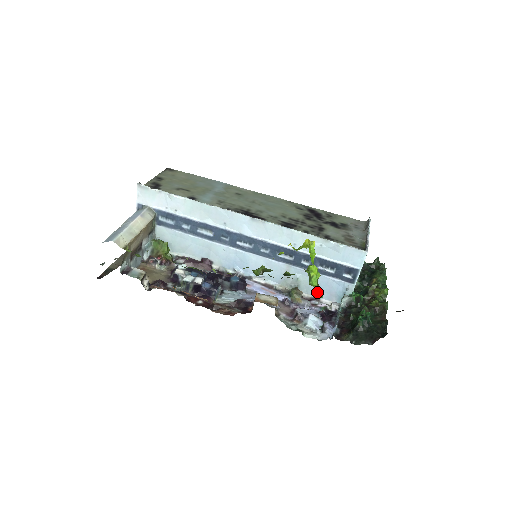
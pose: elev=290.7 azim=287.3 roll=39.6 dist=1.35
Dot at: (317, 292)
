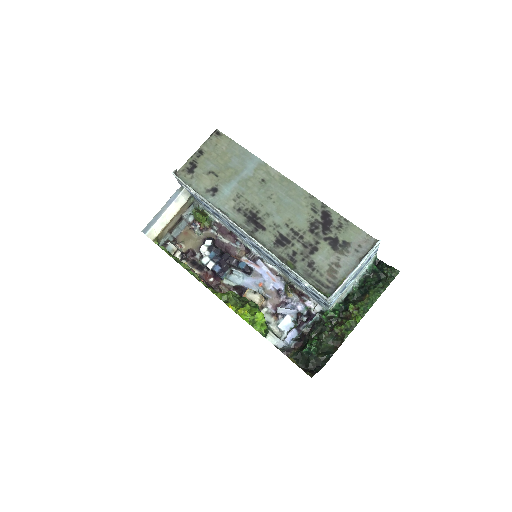
Dot at: (307, 292)
